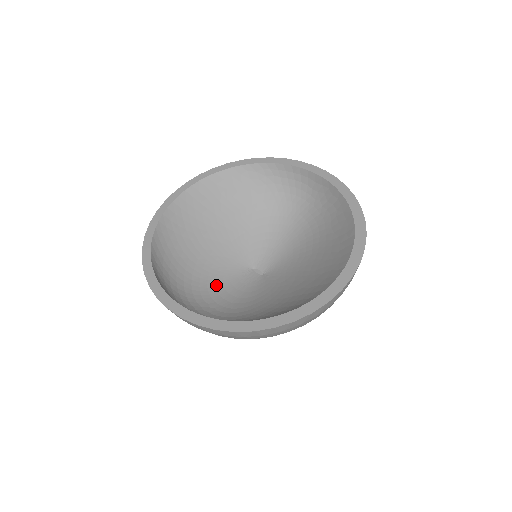
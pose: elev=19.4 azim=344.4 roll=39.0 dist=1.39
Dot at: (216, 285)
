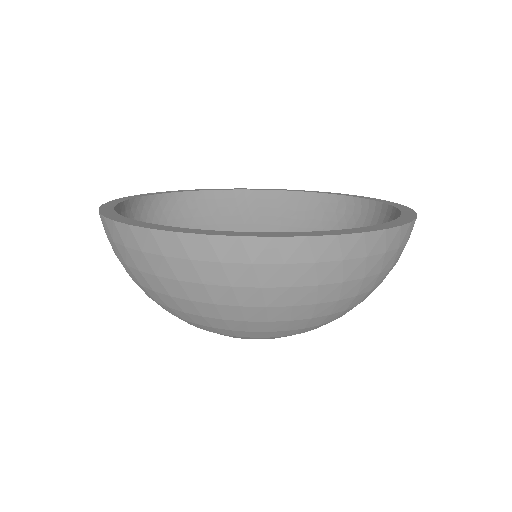
Dot at: occluded
